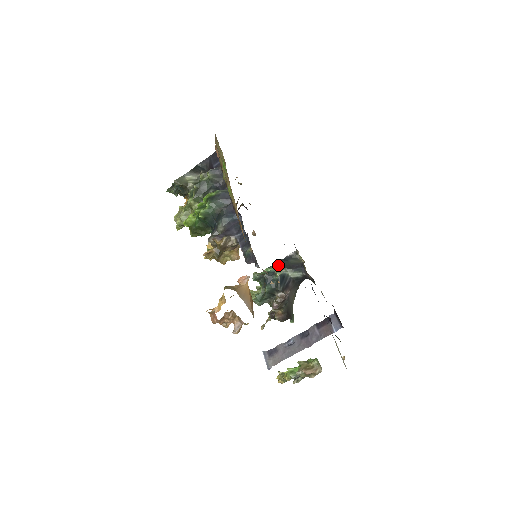
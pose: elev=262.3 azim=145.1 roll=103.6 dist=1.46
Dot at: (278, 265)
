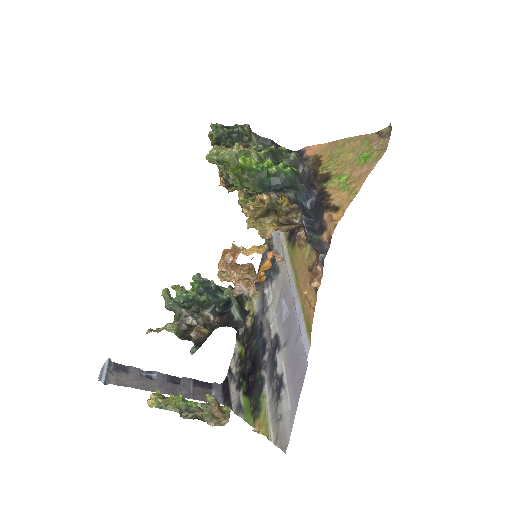
Dot at: (231, 288)
